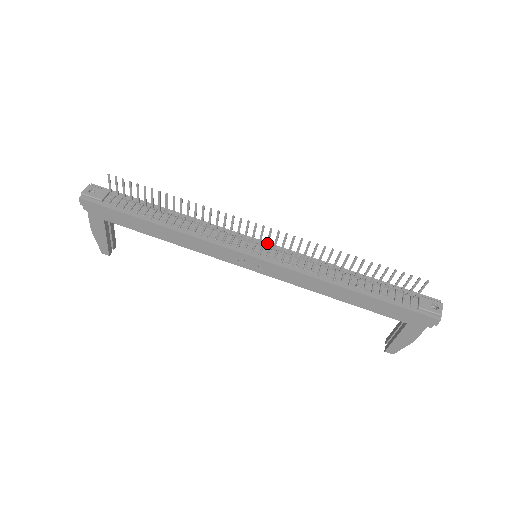
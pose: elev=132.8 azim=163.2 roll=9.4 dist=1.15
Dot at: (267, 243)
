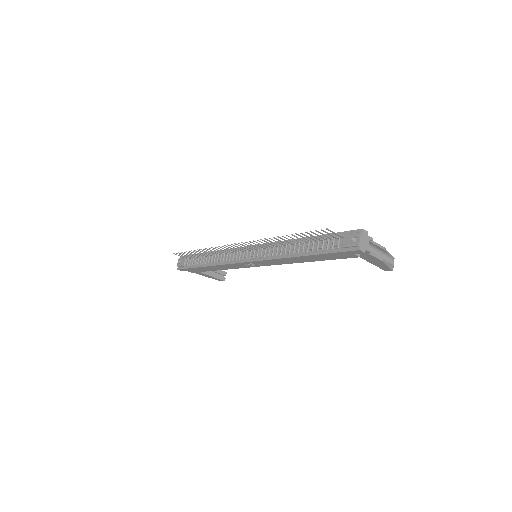
Dot at: (250, 248)
